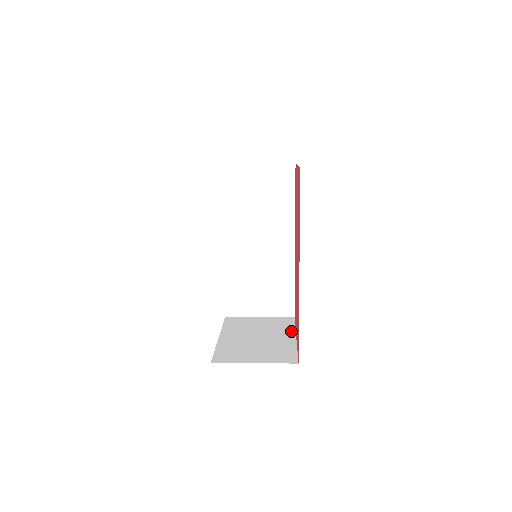
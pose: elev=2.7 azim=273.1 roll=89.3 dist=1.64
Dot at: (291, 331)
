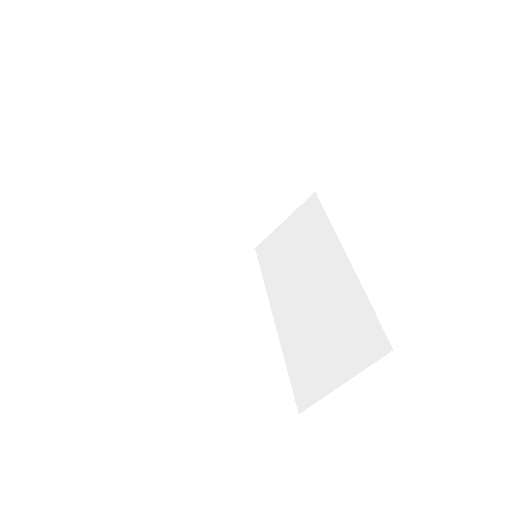
Dot at: occluded
